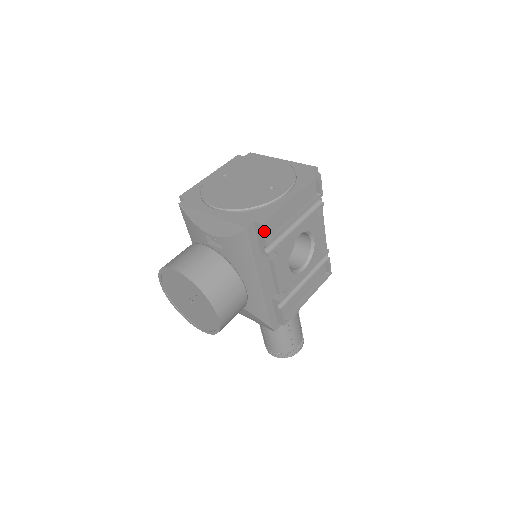
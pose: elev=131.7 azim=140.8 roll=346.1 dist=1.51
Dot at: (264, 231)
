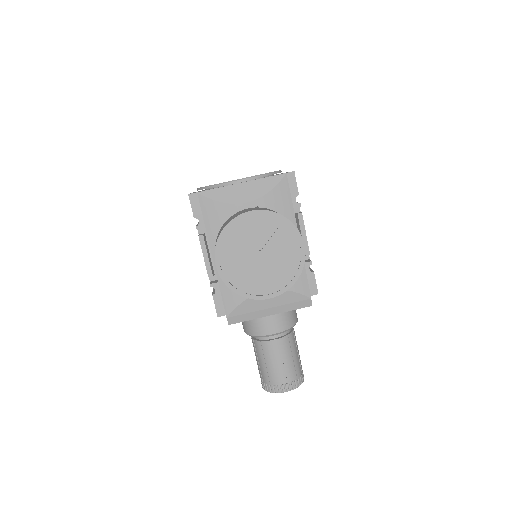
Dot at: (295, 179)
